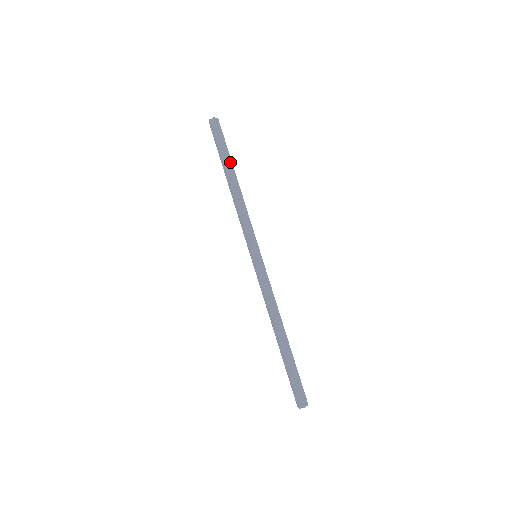
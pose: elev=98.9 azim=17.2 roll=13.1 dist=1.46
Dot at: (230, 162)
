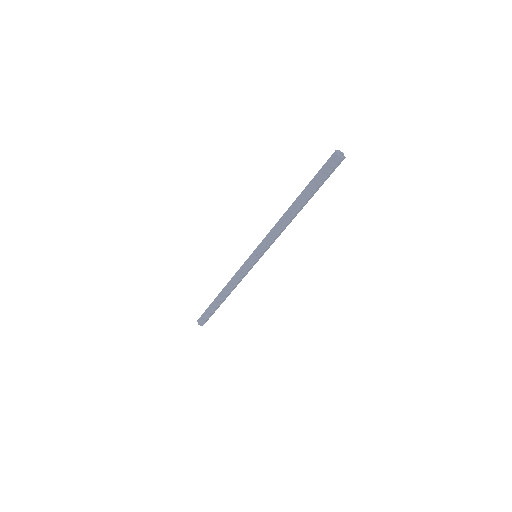
Dot at: (311, 196)
